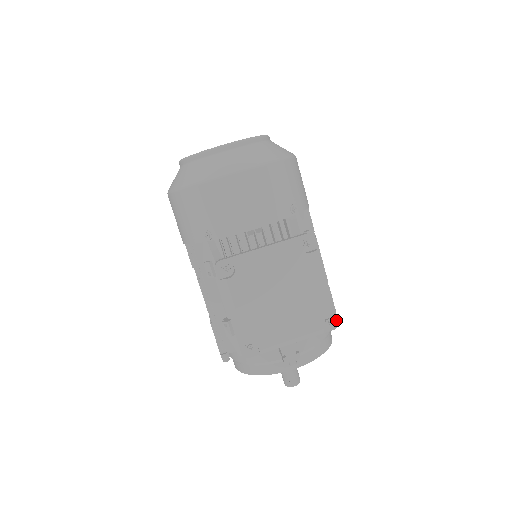
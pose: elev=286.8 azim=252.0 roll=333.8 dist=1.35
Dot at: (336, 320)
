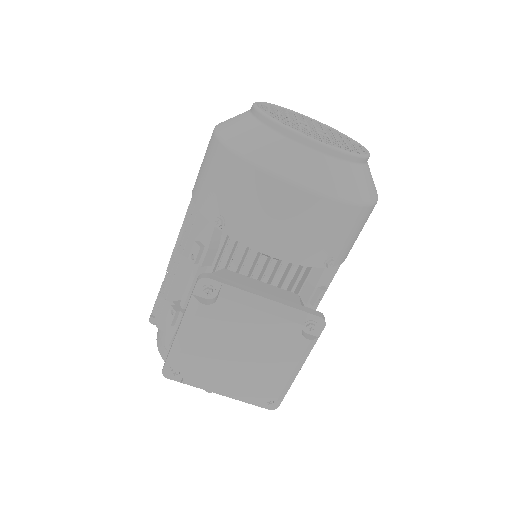
Dot at: (278, 404)
